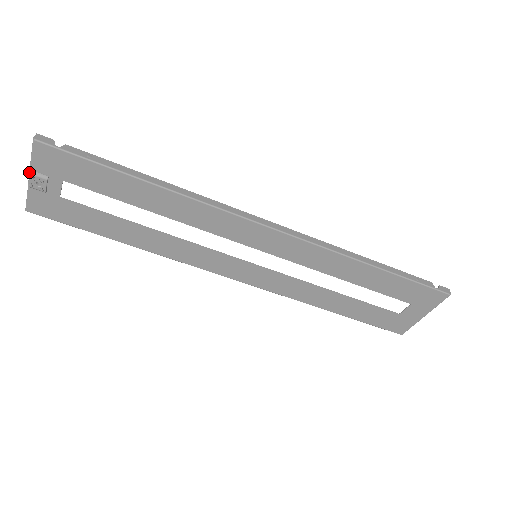
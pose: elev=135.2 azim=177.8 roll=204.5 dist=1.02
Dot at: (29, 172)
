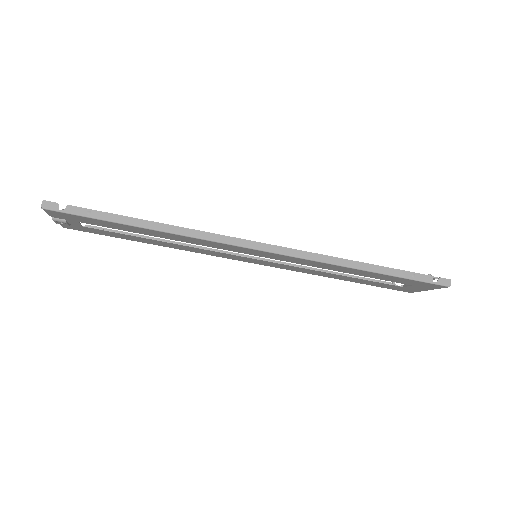
Dot at: occluded
